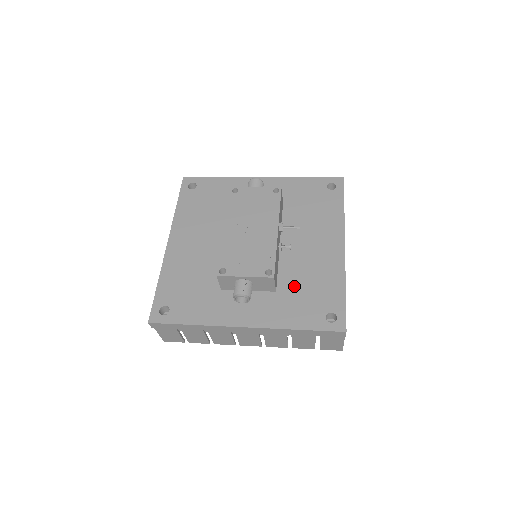
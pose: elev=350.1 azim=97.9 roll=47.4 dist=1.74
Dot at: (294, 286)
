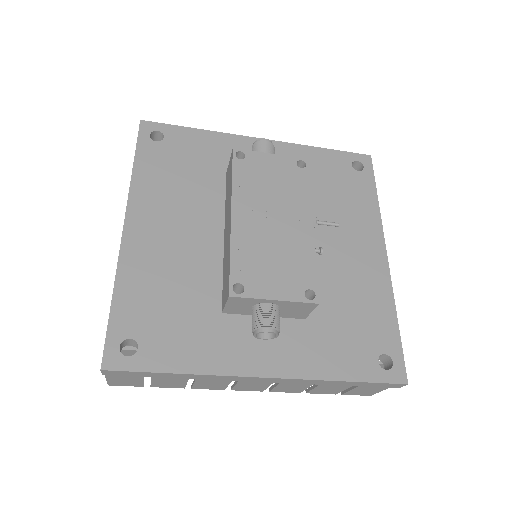
Dot at: (329, 311)
